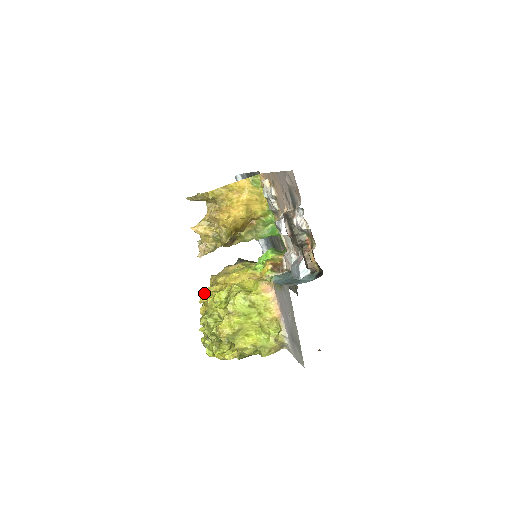
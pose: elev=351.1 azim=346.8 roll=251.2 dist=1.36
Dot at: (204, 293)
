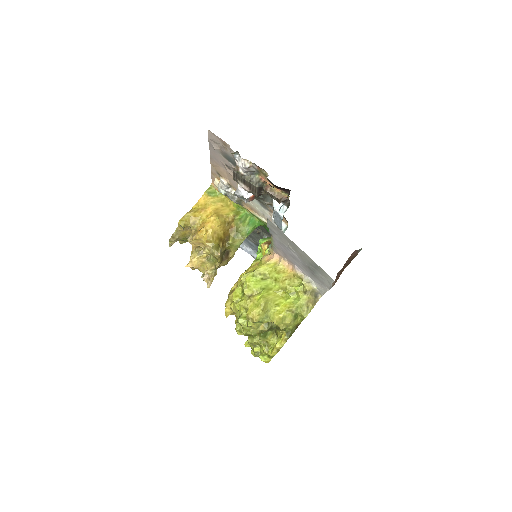
Dot at: (225, 306)
